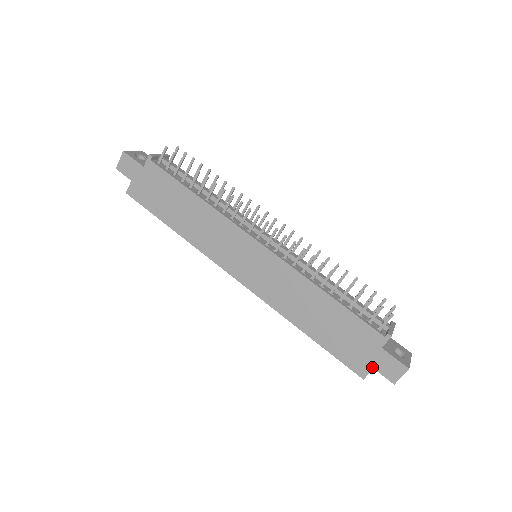
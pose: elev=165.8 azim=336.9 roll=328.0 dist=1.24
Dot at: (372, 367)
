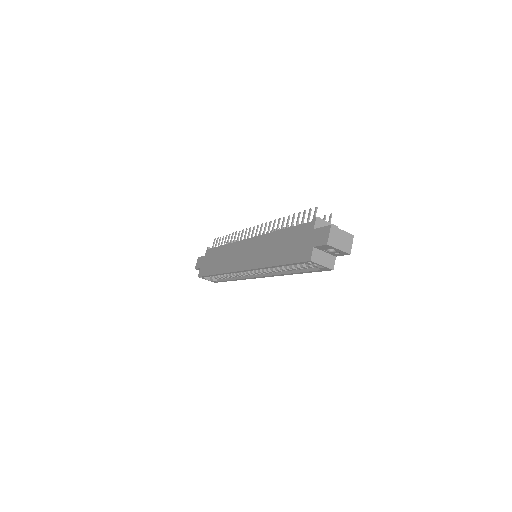
Dot at: (312, 247)
